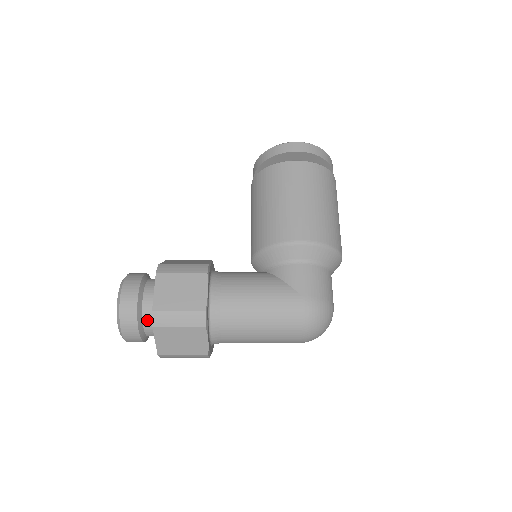
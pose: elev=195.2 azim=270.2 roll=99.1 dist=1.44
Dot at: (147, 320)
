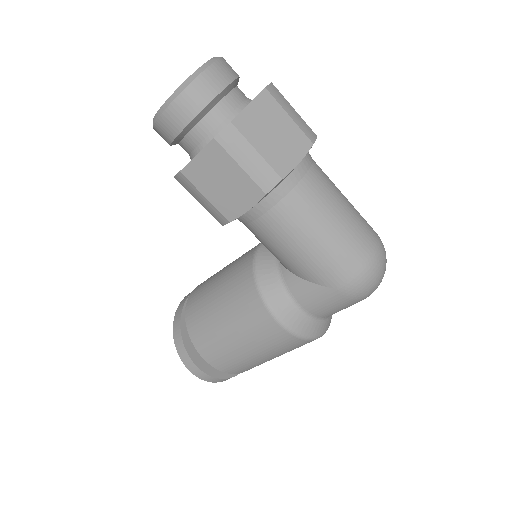
Dot at: occluded
